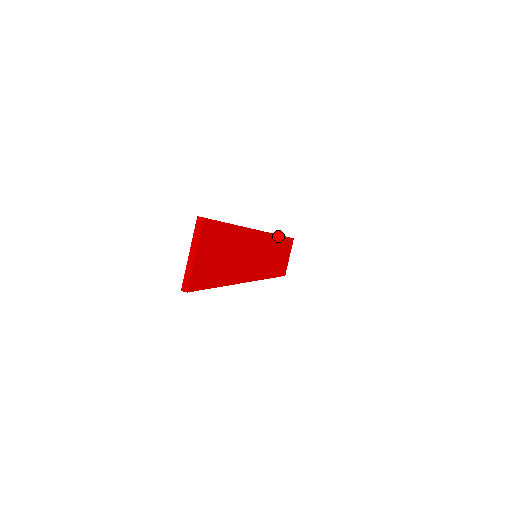
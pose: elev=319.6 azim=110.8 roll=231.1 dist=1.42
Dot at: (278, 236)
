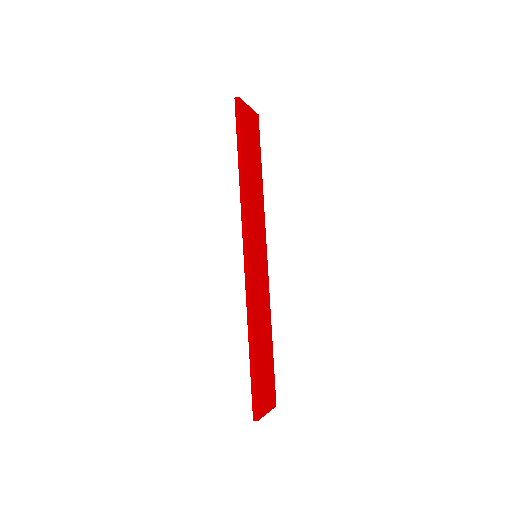
Dot at: (270, 320)
